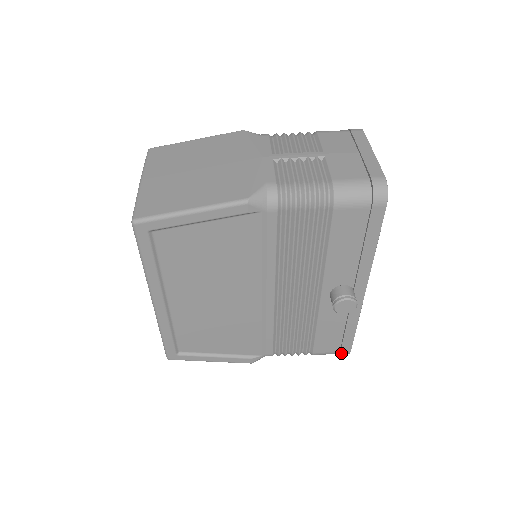
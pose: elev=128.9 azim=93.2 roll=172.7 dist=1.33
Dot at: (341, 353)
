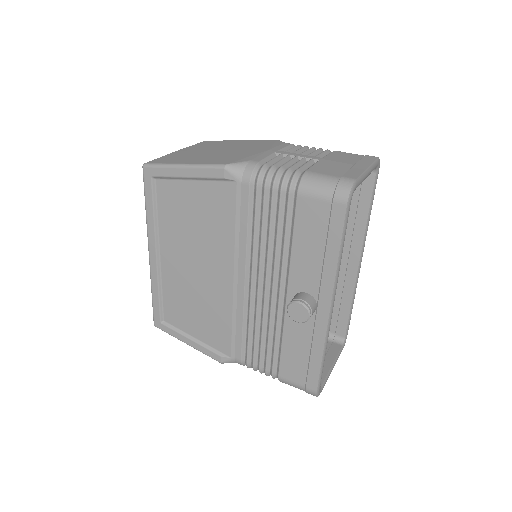
Dot at: (307, 390)
